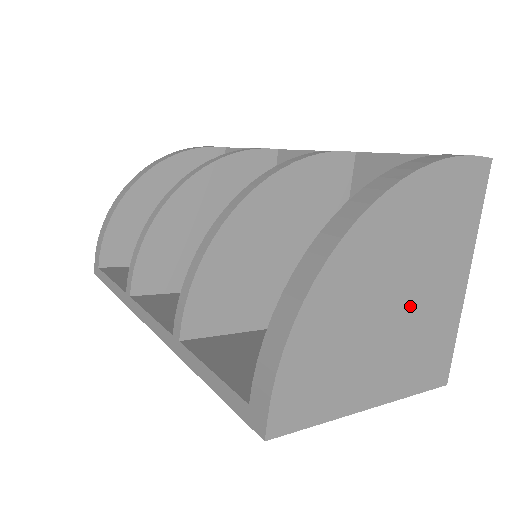
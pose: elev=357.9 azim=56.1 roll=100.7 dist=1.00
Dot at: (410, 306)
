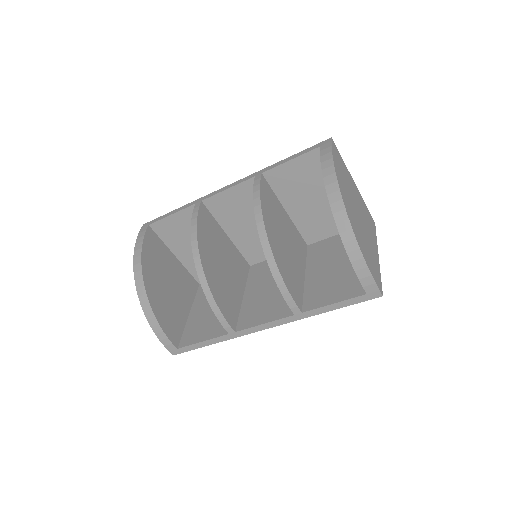
Dot at: (360, 214)
